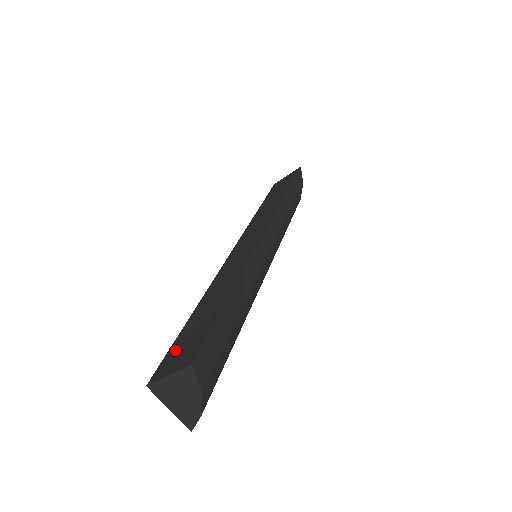
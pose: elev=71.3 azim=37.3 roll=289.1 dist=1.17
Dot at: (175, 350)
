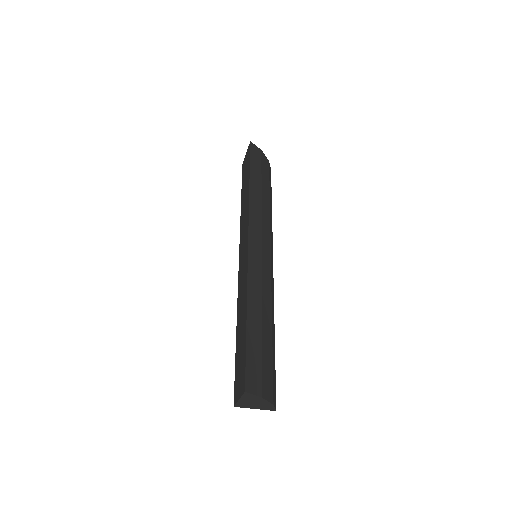
Dot at: (237, 375)
